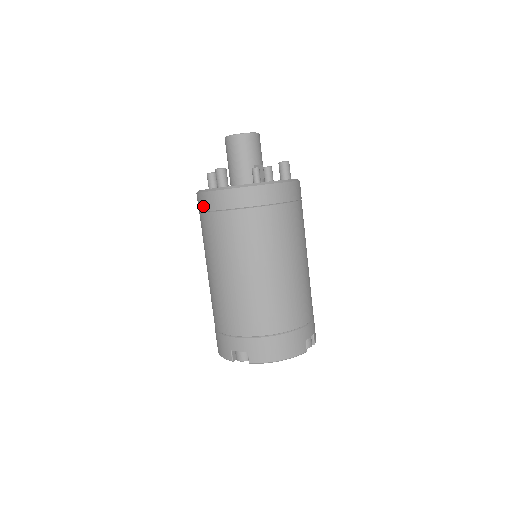
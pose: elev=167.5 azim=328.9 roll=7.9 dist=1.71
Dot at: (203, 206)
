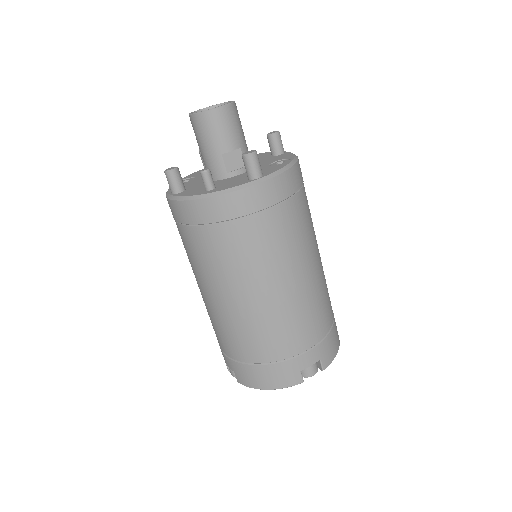
Dot at: occluded
